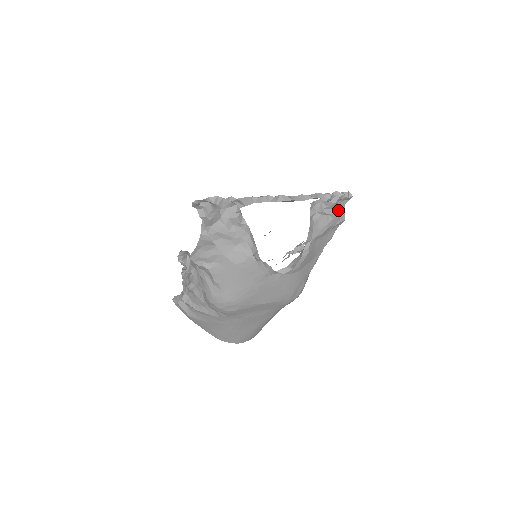
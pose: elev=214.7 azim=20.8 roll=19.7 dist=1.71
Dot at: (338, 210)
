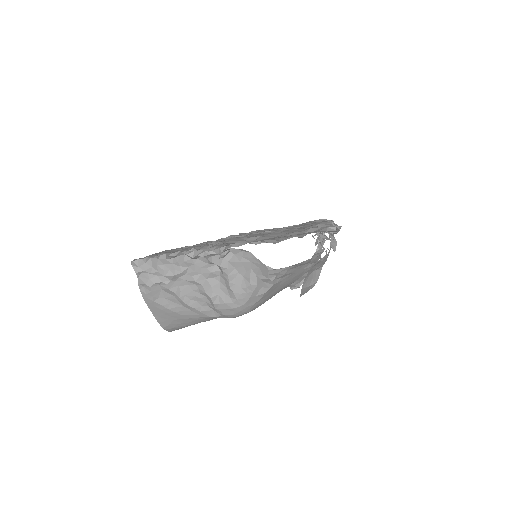
Dot at: occluded
